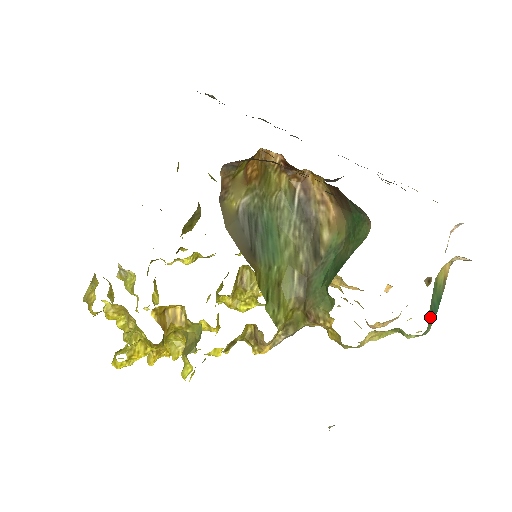
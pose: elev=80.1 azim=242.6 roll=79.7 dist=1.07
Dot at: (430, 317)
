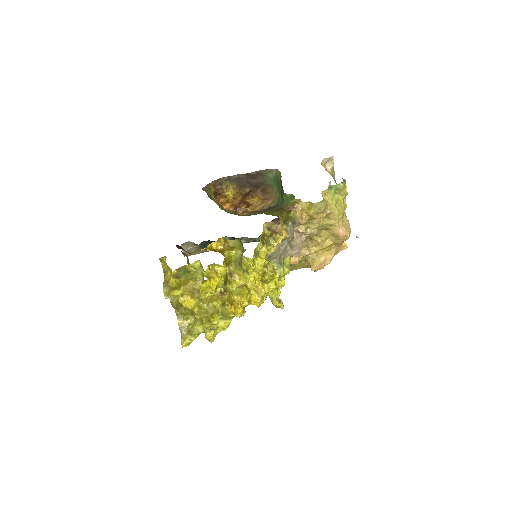
Dot at: occluded
